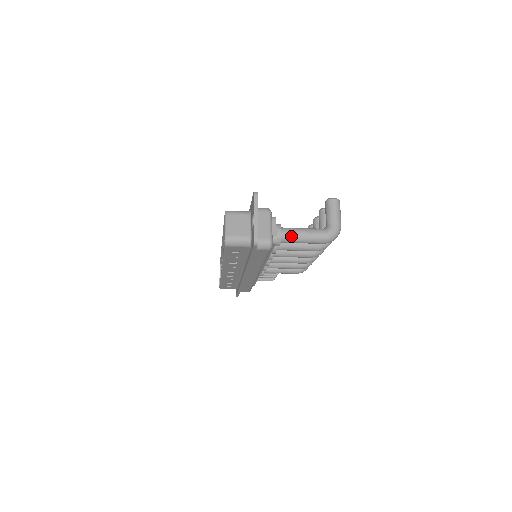
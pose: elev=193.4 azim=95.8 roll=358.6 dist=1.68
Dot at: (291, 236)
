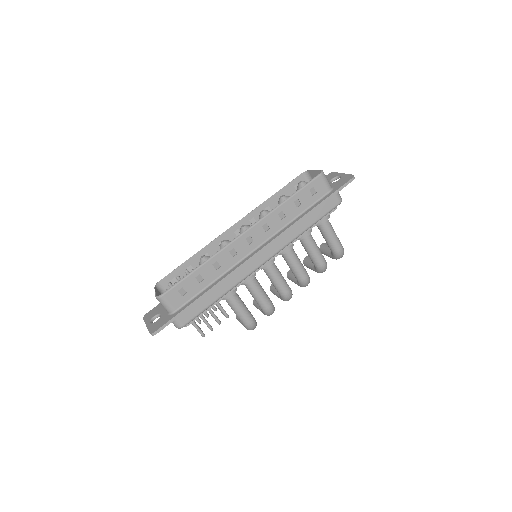
Dot at: (330, 224)
